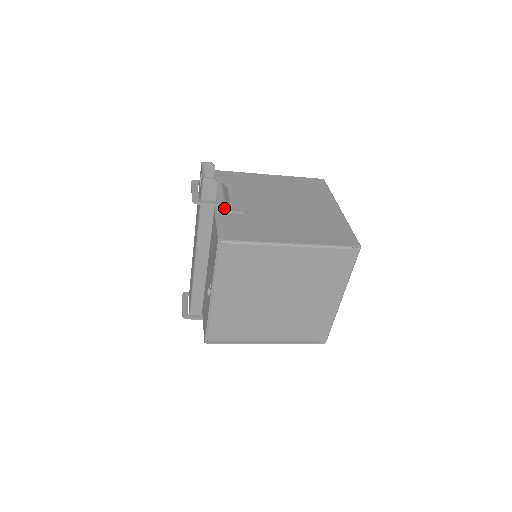
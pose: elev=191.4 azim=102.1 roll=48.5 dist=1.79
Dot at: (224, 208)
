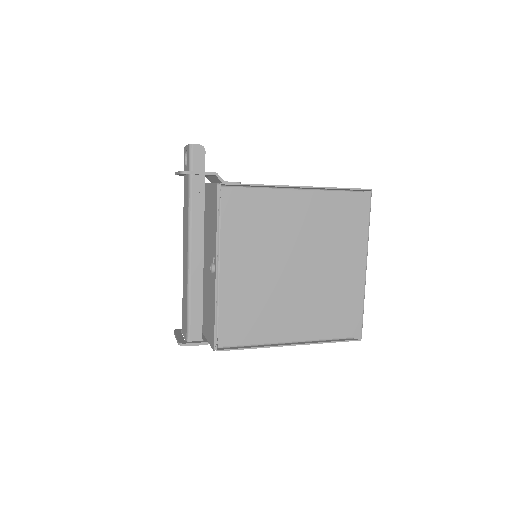
Dot at: occluded
